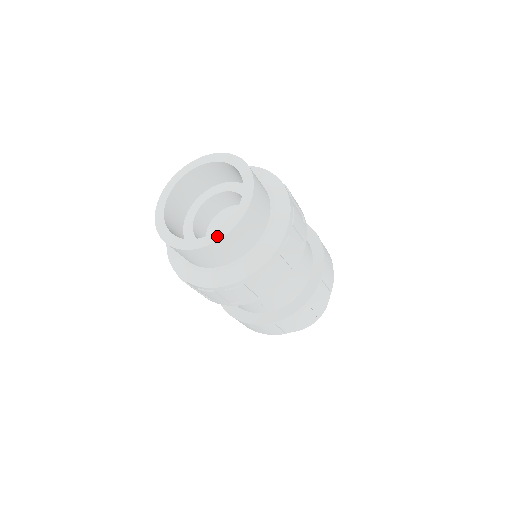
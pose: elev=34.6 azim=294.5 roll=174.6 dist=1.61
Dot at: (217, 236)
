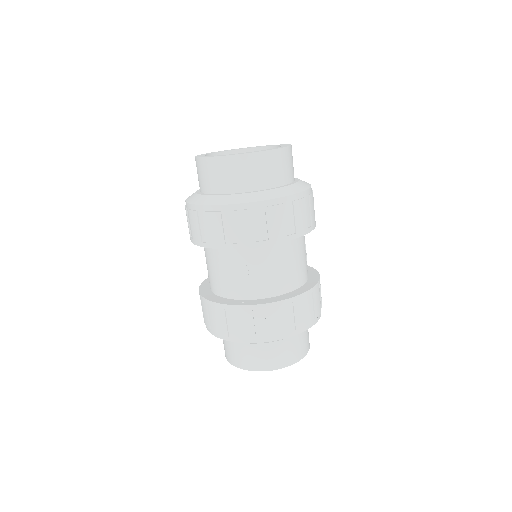
Dot at: (250, 152)
